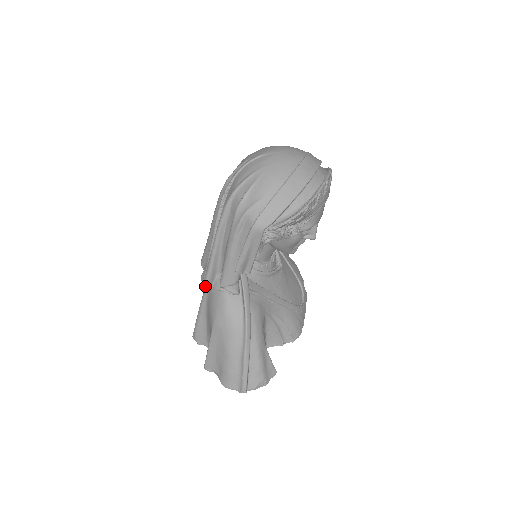
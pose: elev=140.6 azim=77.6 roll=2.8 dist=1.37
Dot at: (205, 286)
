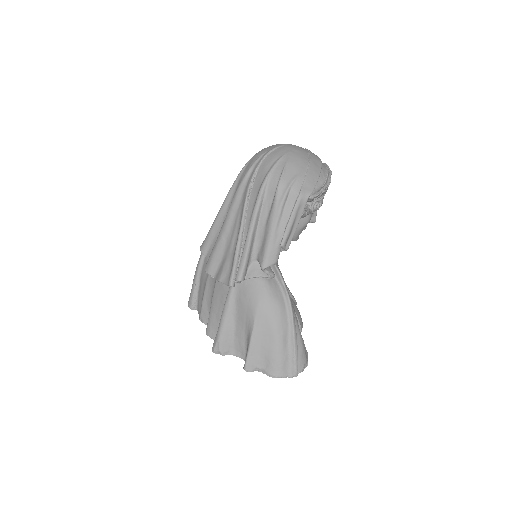
Dot at: (242, 276)
